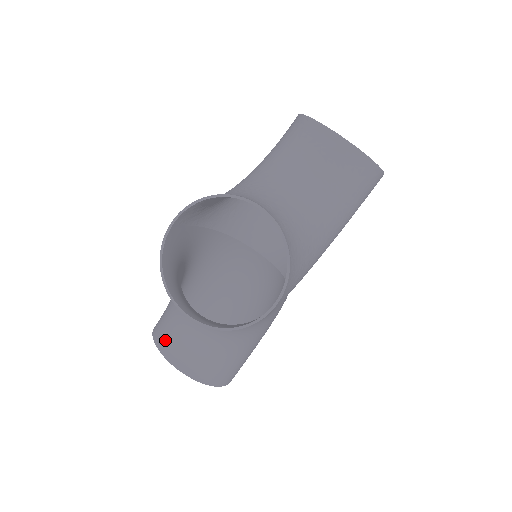
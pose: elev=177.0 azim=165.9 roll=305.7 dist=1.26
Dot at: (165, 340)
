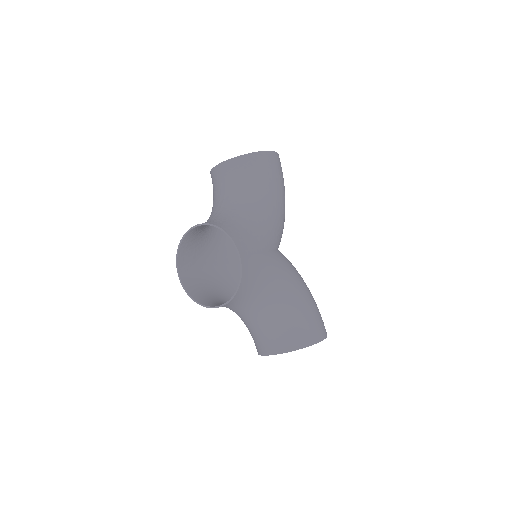
Dot at: (259, 346)
